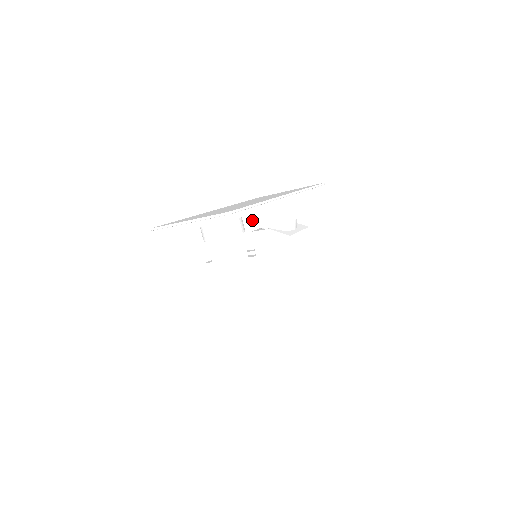
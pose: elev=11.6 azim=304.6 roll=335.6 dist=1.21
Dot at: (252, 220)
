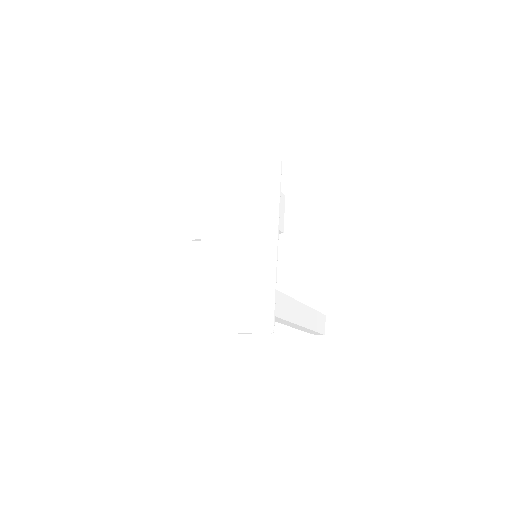
Dot at: occluded
